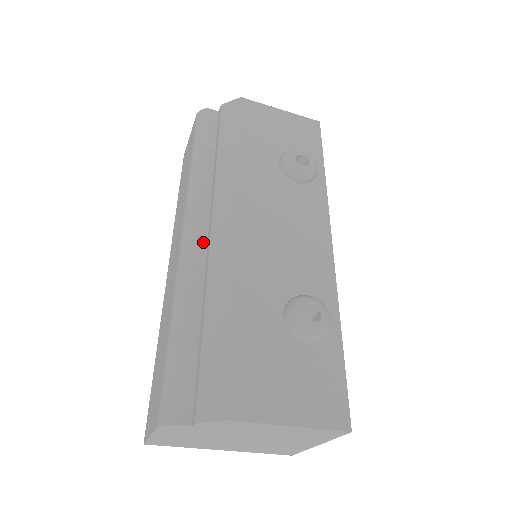
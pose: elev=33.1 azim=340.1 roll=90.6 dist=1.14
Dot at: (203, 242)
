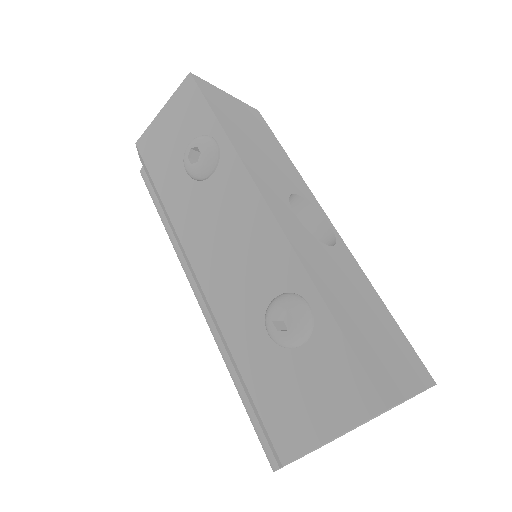
Dot at: occluded
